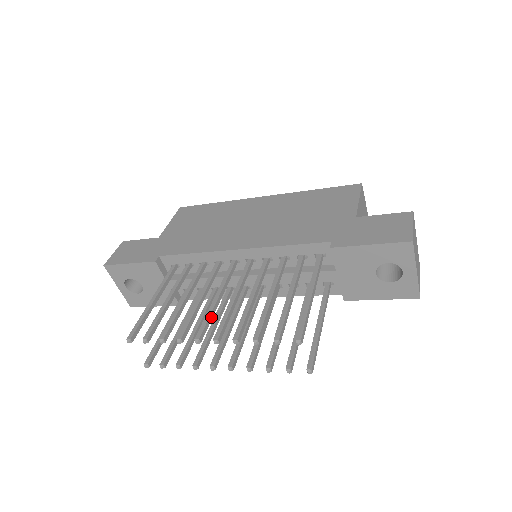
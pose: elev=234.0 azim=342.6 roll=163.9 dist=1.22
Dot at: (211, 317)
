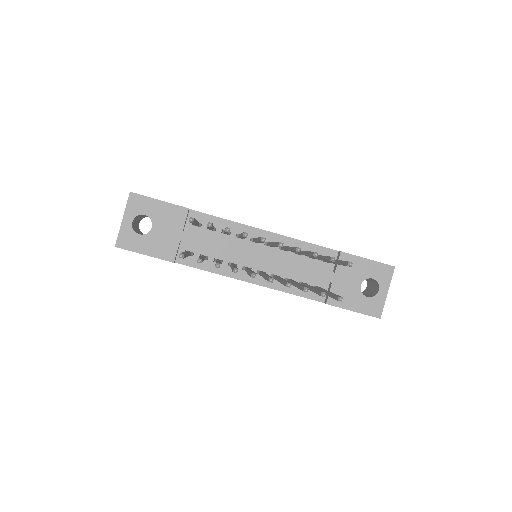
Dot at: occluded
